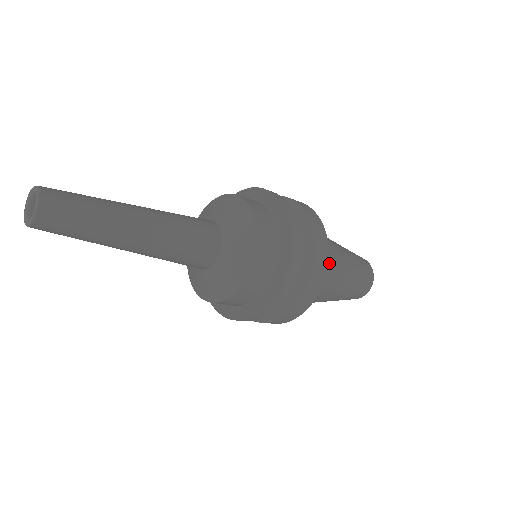
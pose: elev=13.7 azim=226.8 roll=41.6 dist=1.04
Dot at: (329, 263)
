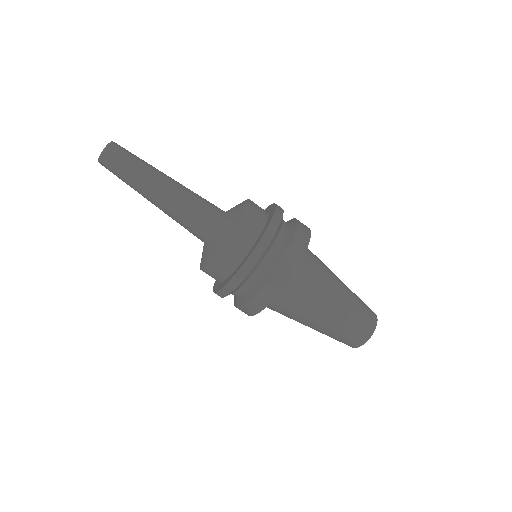
Dot at: occluded
